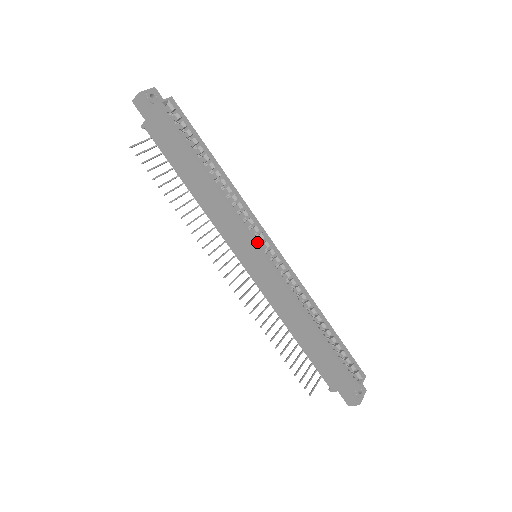
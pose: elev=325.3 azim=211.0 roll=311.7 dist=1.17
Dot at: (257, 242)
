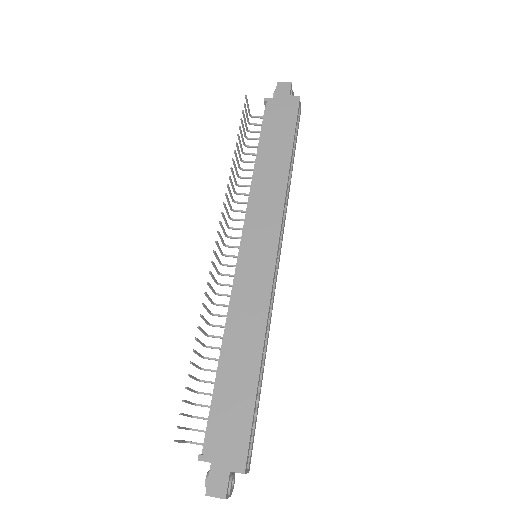
Dot at: (279, 240)
